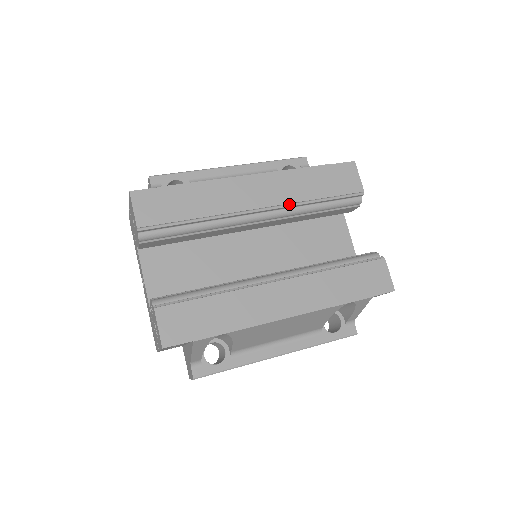
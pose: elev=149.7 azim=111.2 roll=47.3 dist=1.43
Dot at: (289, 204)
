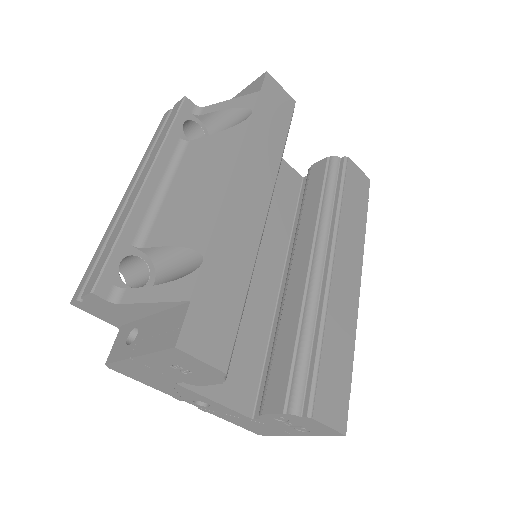
Dot at: (275, 177)
